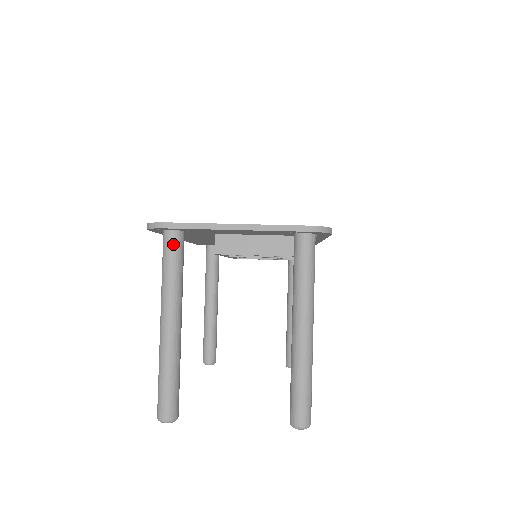
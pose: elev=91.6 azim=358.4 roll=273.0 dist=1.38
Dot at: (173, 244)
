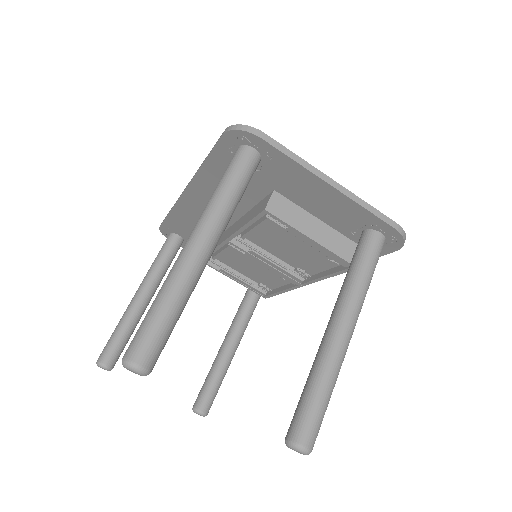
Dot at: (249, 163)
